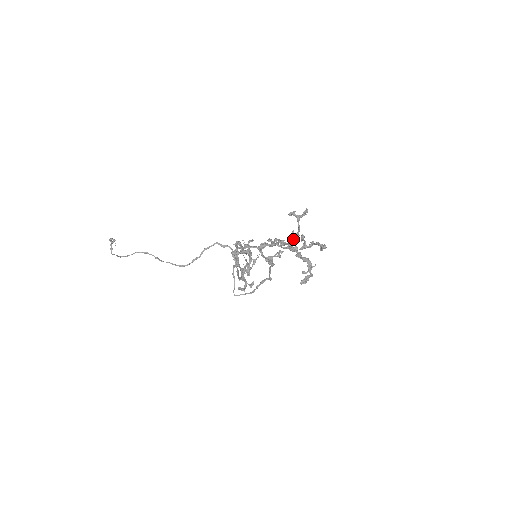
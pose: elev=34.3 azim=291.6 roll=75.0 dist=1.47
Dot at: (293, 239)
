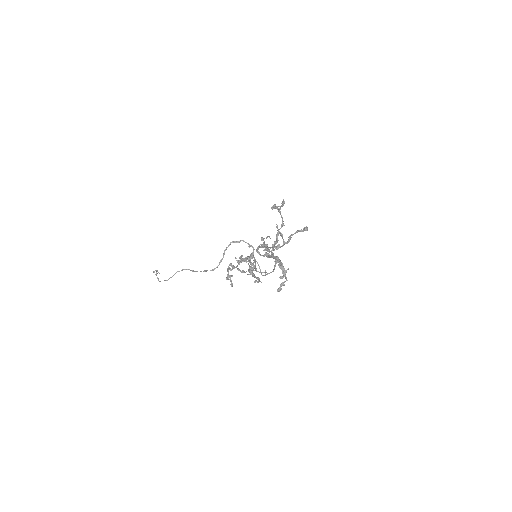
Dot at: (279, 233)
